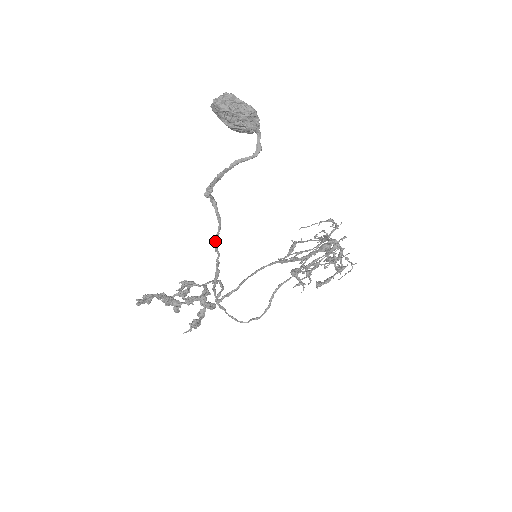
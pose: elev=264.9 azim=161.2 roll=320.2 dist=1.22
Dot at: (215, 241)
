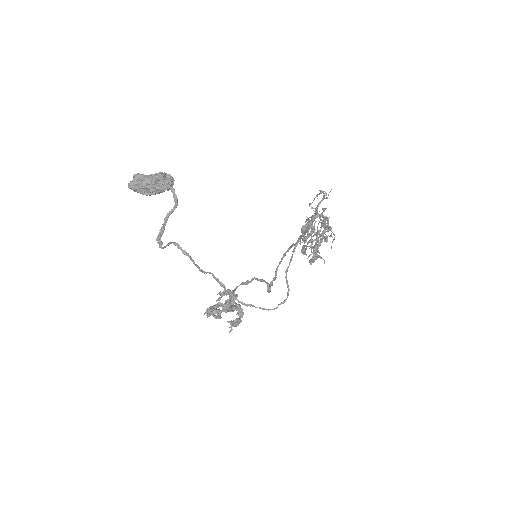
Dot at: (198, 268)
